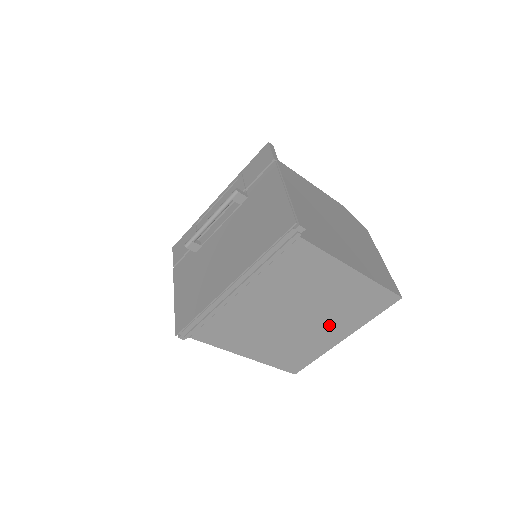
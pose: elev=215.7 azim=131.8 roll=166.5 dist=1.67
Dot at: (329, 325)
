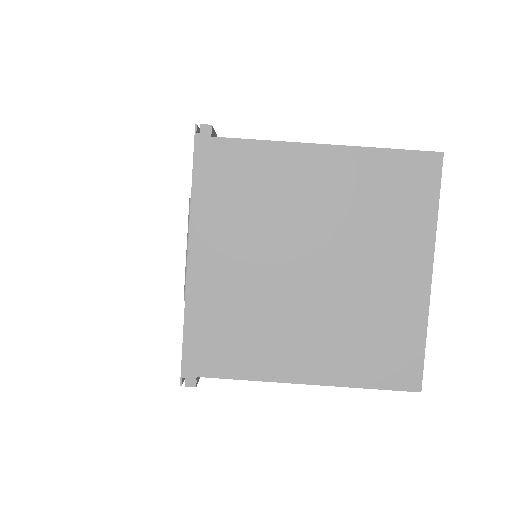
Dot at: (380, 258)
